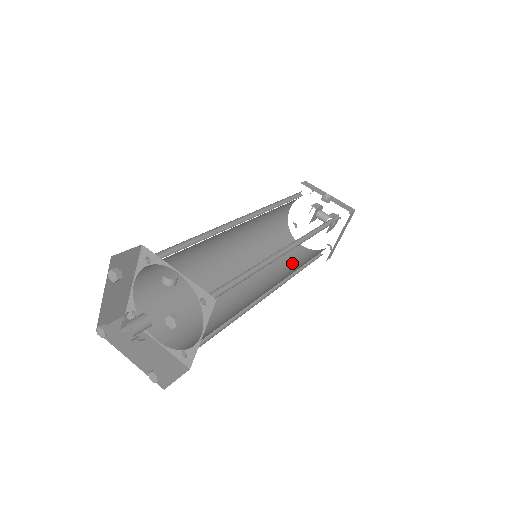
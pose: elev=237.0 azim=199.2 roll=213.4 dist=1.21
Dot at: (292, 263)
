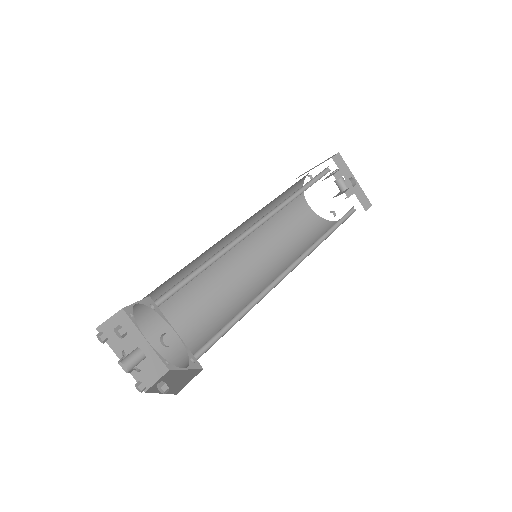
Dot at: (290, 236)
